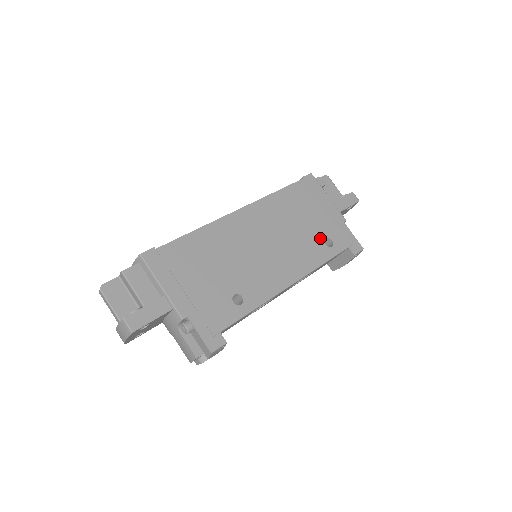
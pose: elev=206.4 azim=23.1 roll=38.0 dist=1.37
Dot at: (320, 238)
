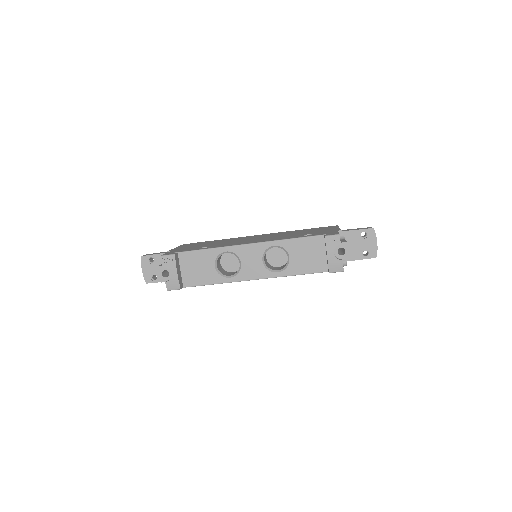
Dot at: occluded
